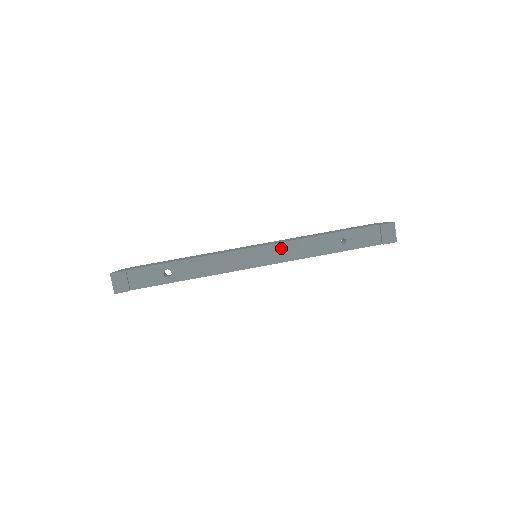
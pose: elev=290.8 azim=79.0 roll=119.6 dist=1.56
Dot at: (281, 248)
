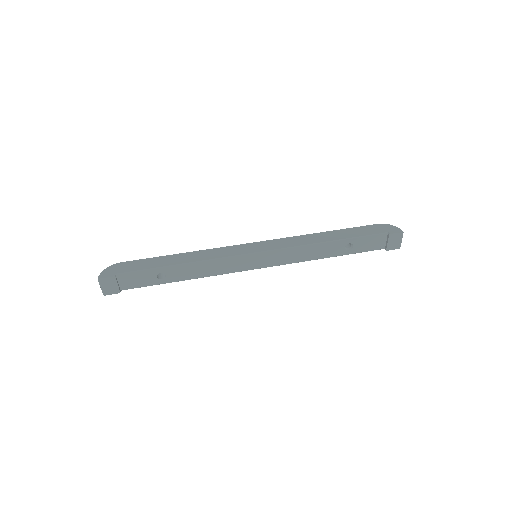
Dot at: (284, 253)
